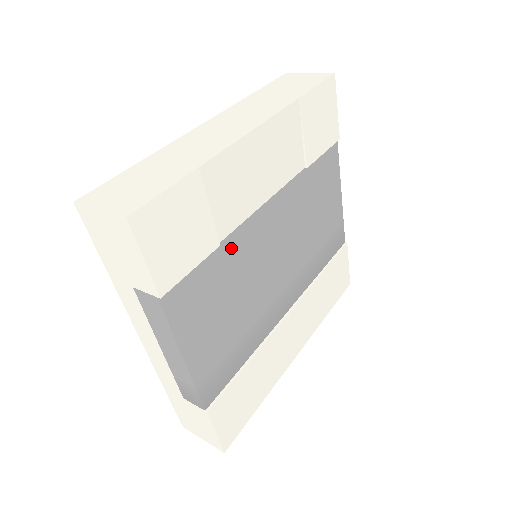
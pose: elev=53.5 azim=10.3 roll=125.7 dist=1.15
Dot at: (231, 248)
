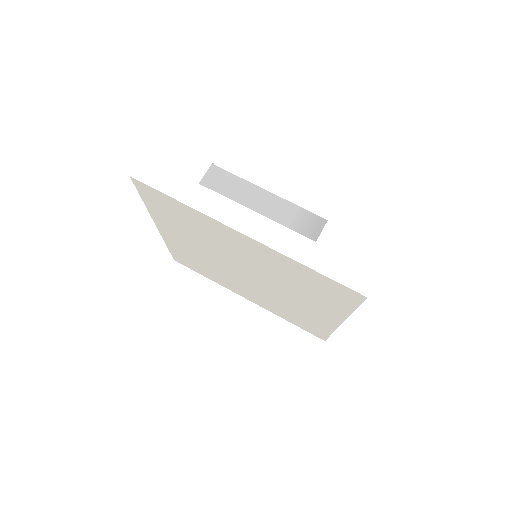
Dot at: occluded
